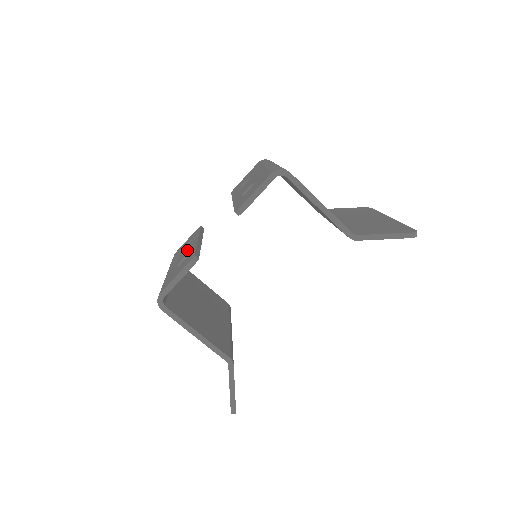
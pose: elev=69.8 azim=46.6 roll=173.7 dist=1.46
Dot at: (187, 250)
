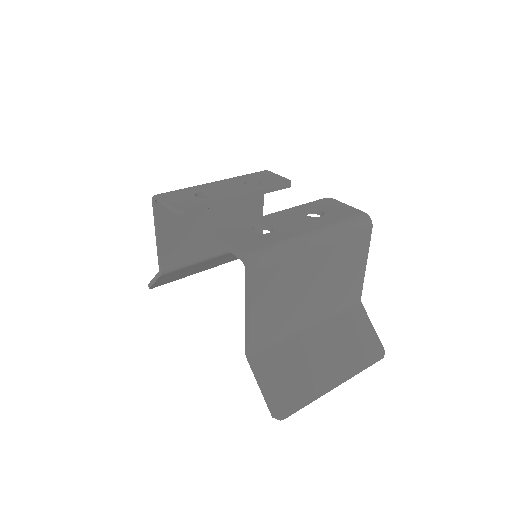
Dot at: (229, 190)
